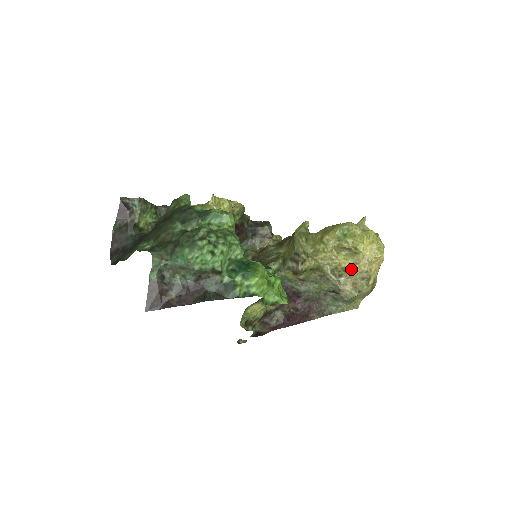
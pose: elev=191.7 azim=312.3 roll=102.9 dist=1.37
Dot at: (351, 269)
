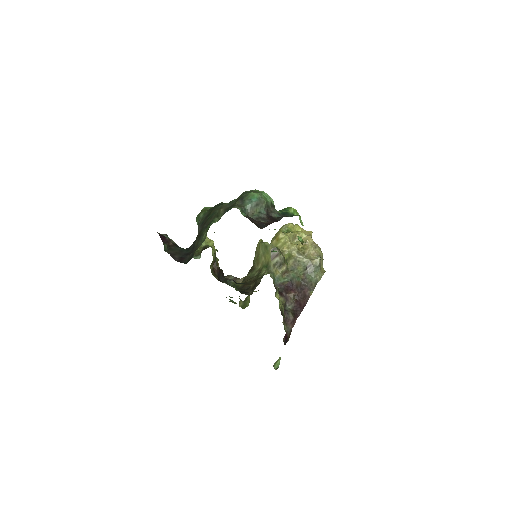
Dot at: (306, 245)
